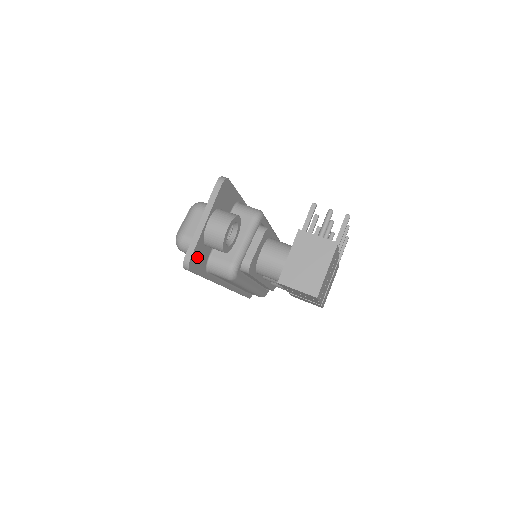
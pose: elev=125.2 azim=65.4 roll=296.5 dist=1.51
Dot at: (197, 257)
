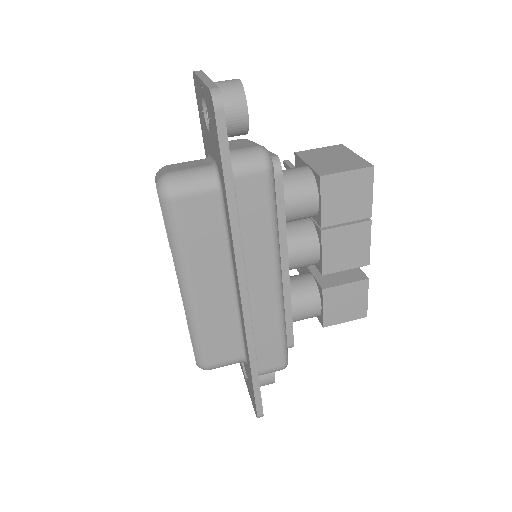
Dot at: occluded
